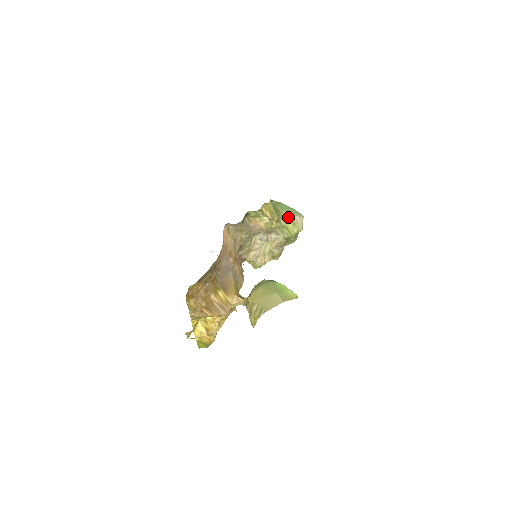
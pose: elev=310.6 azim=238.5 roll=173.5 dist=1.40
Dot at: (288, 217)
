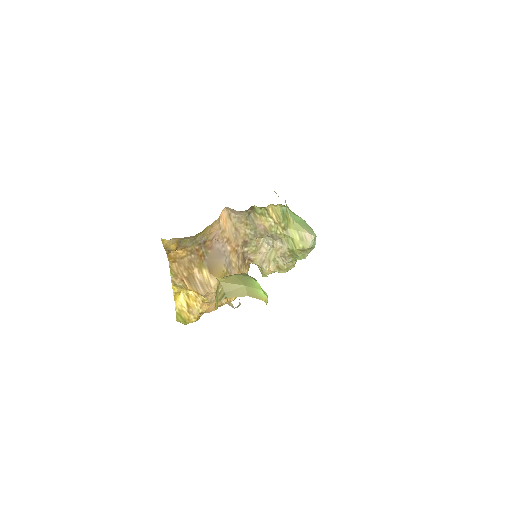
Dot at: (297, 230)
